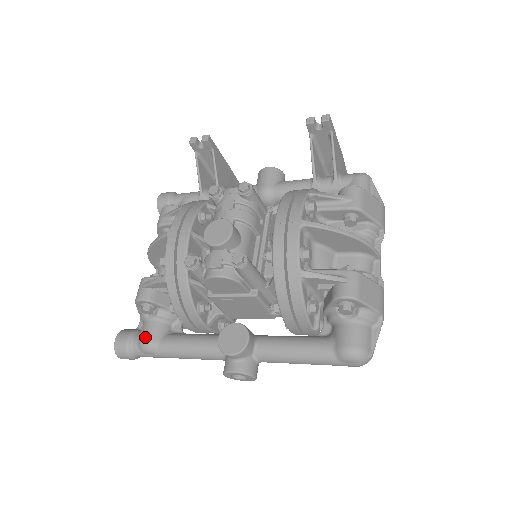
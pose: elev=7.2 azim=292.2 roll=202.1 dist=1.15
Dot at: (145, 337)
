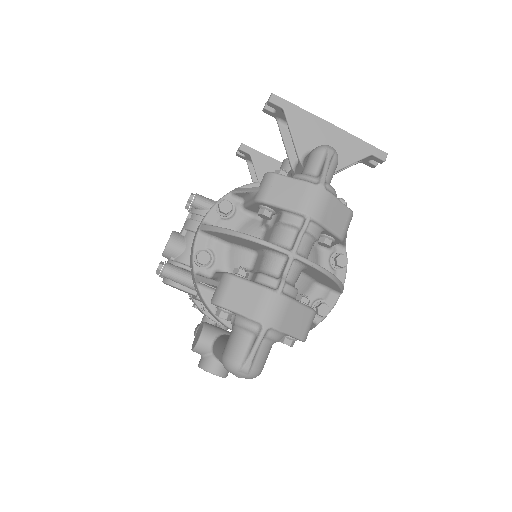
Dot at: occluded
